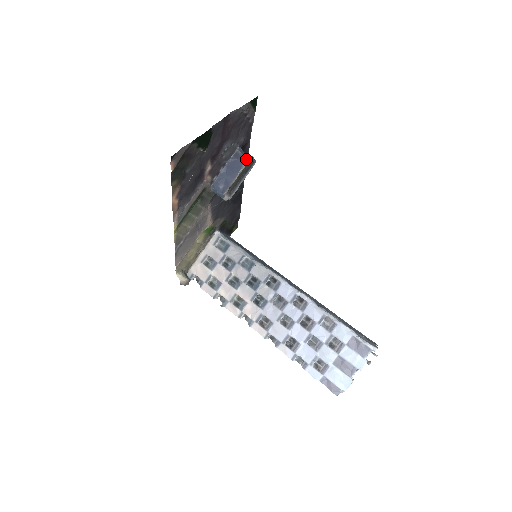
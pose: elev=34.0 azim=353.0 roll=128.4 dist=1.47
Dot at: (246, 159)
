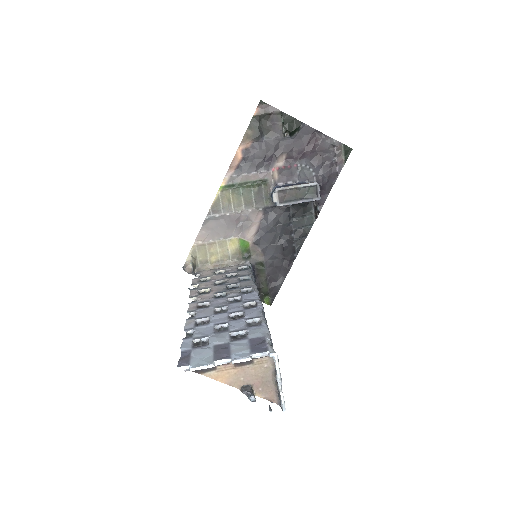
Dot at: (313, 182)
